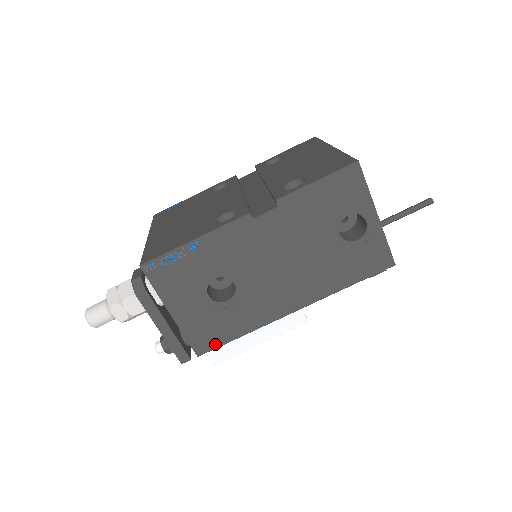
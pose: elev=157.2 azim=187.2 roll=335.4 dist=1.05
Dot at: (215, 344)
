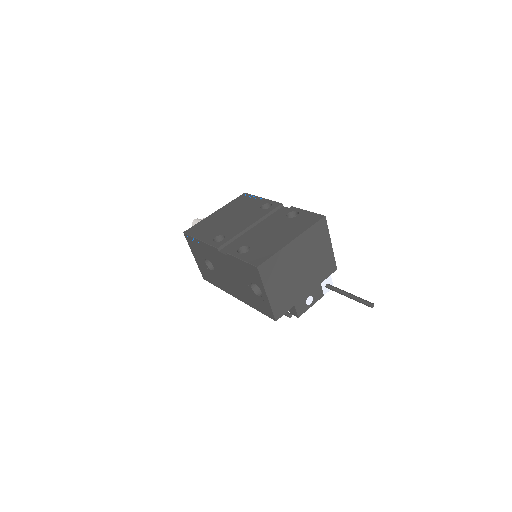
Dot at: (209, 281)
